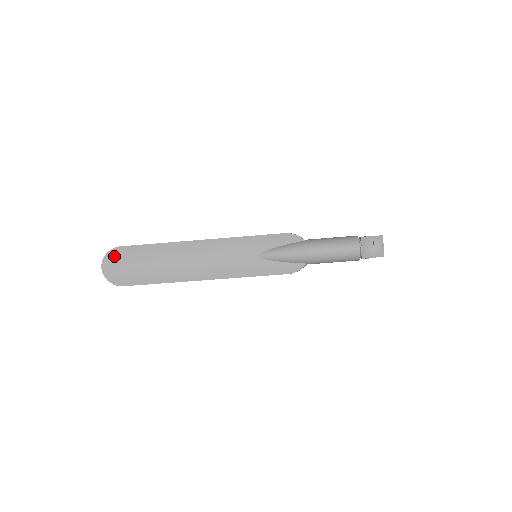
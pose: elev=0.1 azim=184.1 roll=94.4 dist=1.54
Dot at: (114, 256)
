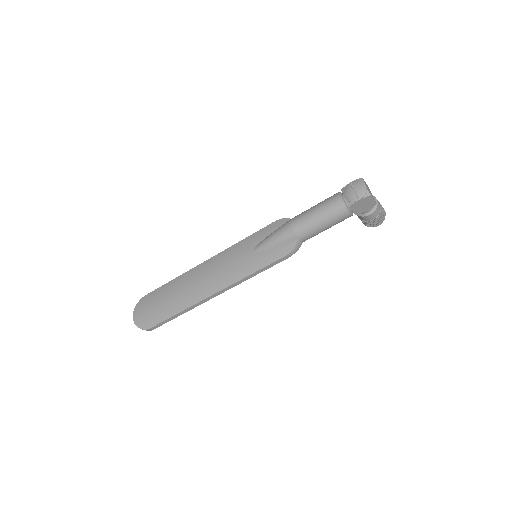
Dot at: (141, 304)
